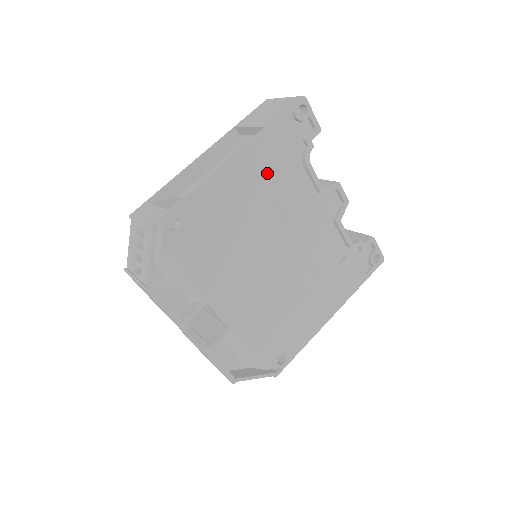
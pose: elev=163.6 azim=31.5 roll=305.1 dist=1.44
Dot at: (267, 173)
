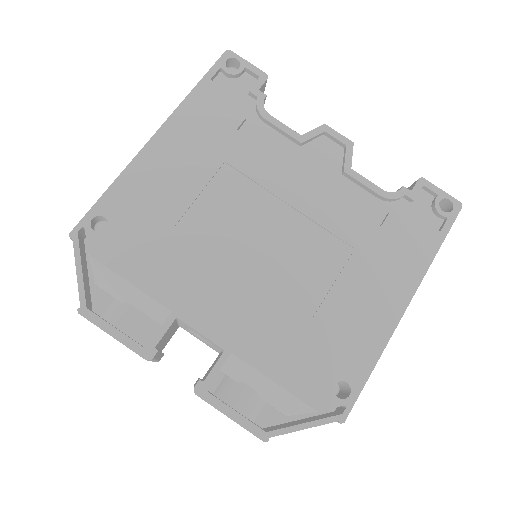
Dot at: (210, 139)
